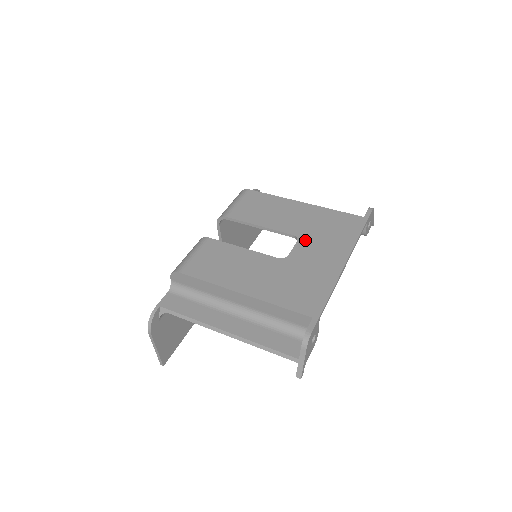
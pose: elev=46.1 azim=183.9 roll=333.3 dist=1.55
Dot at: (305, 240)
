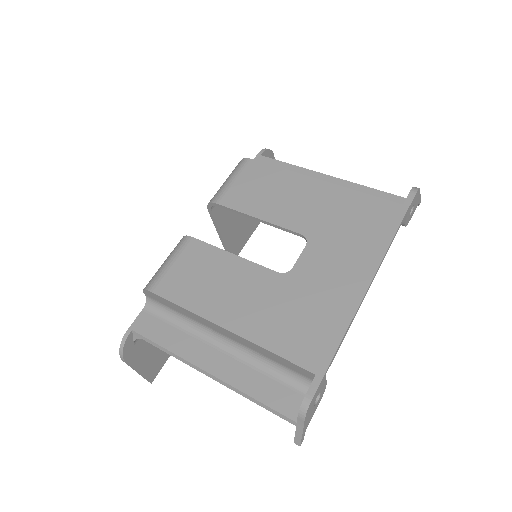
Dot at: (317, 243)
